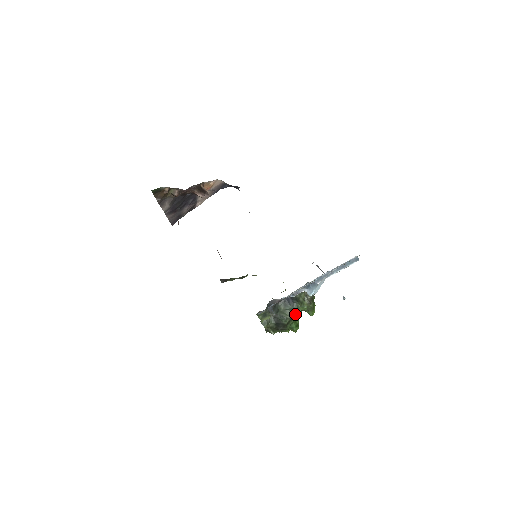
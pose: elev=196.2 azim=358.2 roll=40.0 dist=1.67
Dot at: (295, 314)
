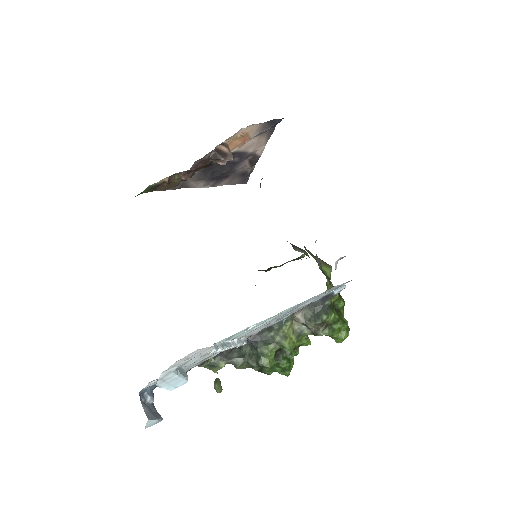
Dot at: (258, 364)
